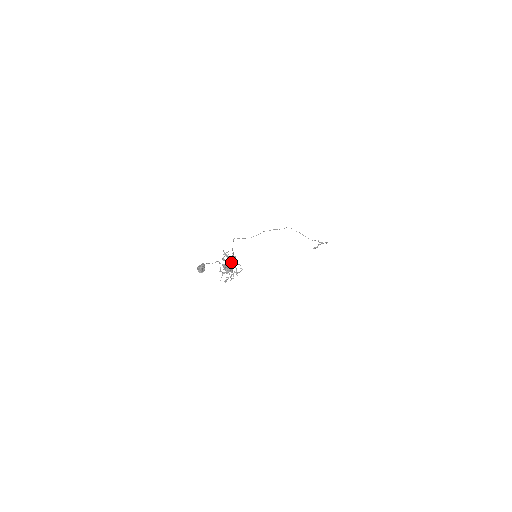
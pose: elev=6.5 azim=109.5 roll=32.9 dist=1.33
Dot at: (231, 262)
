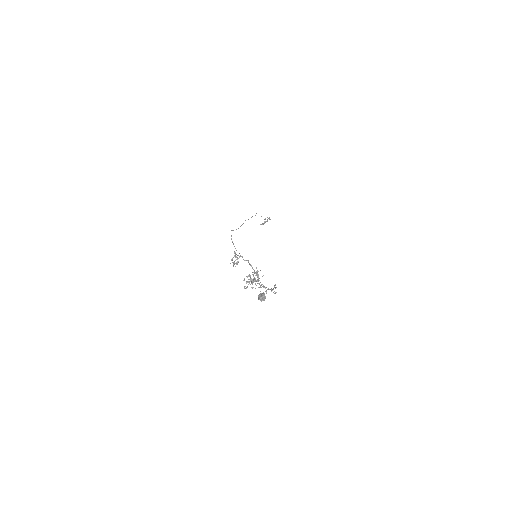
Dot at: (274, 285)
